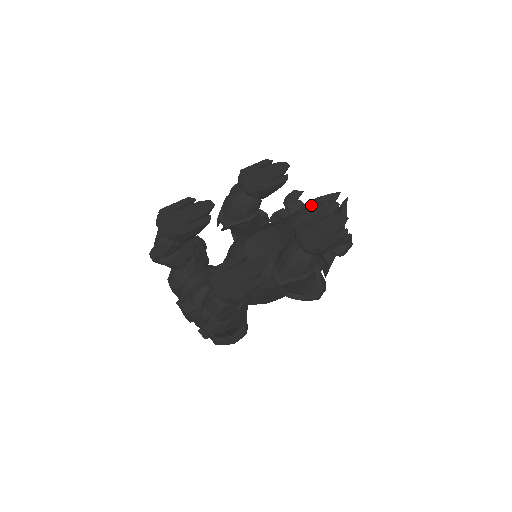
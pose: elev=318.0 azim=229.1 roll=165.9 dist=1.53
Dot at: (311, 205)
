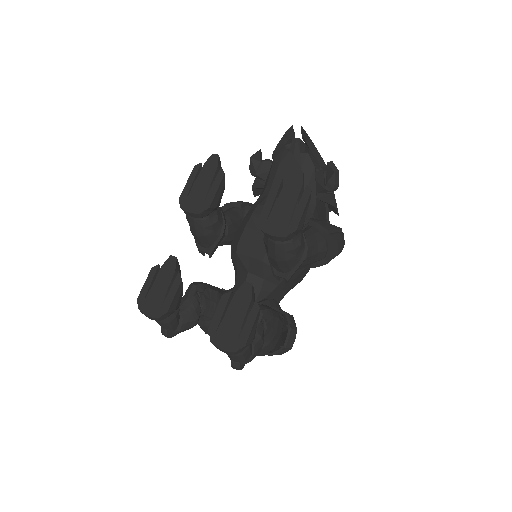
Dot at: (276, 159)
